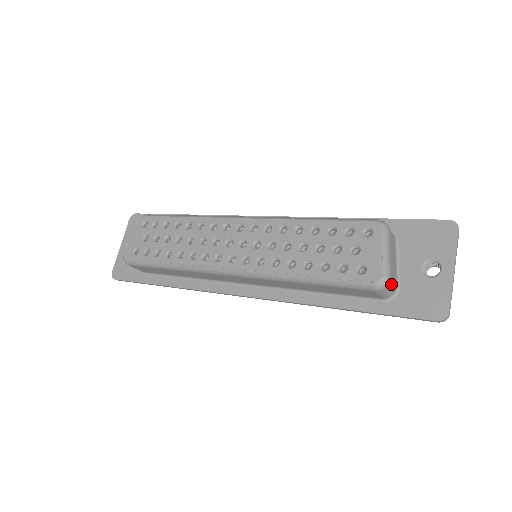
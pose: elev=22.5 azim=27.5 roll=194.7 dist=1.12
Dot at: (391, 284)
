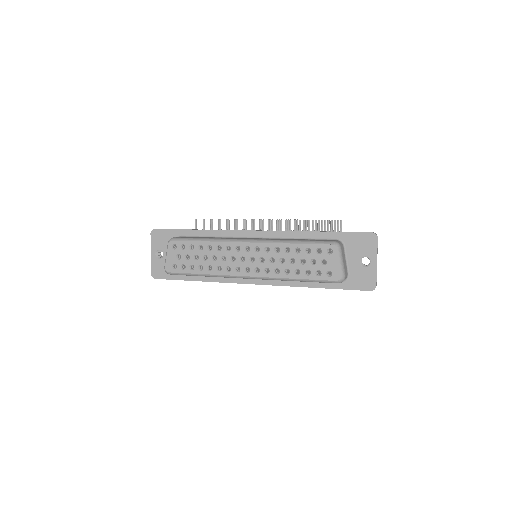
Dot at: (345, 277)
